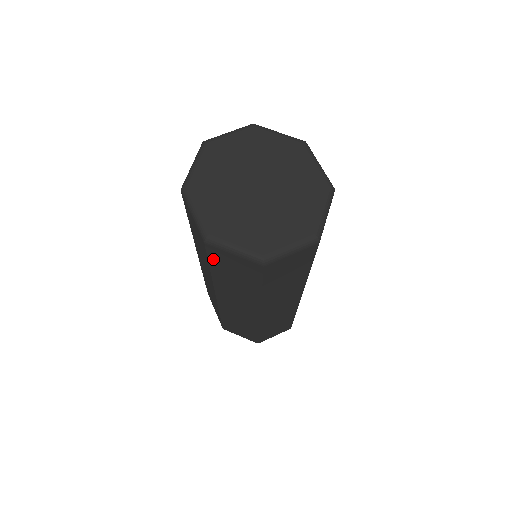
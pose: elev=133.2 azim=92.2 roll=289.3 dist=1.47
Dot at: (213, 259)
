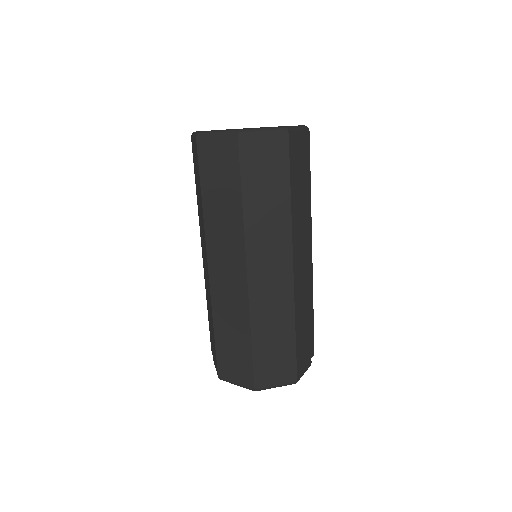
Dot at: (203, 167)
